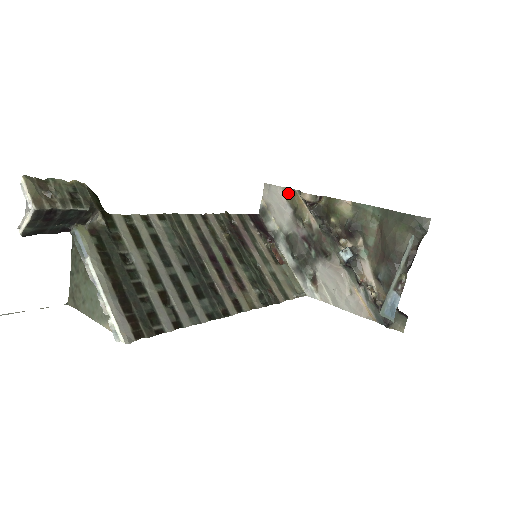
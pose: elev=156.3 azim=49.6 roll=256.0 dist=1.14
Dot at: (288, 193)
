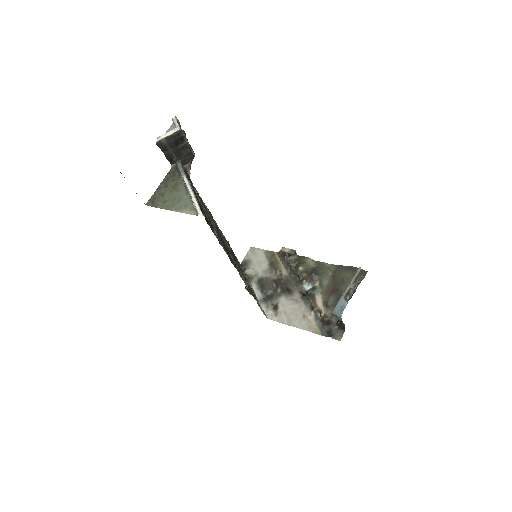
Dot at: (269, 252)
